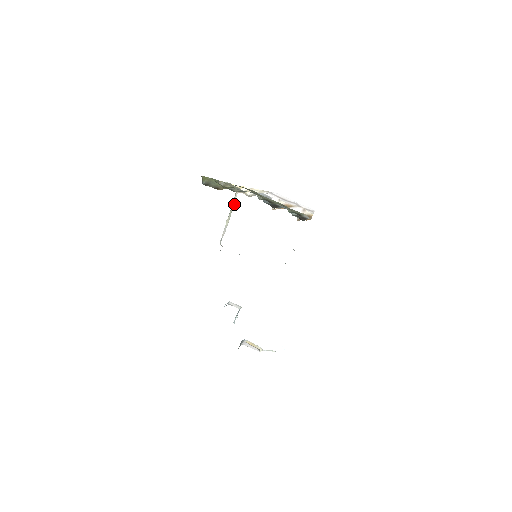
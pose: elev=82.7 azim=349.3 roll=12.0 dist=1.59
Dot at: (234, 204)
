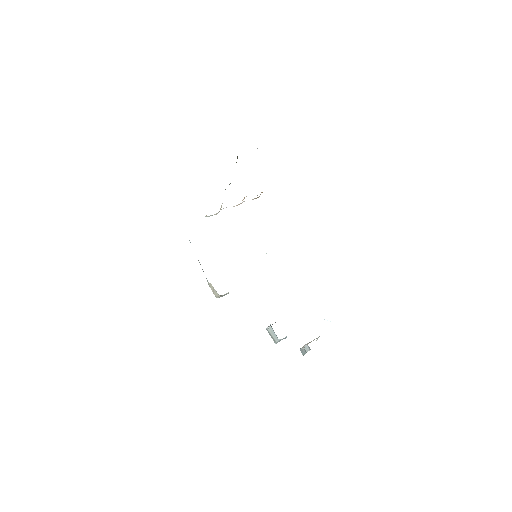
Dot at: occluded
